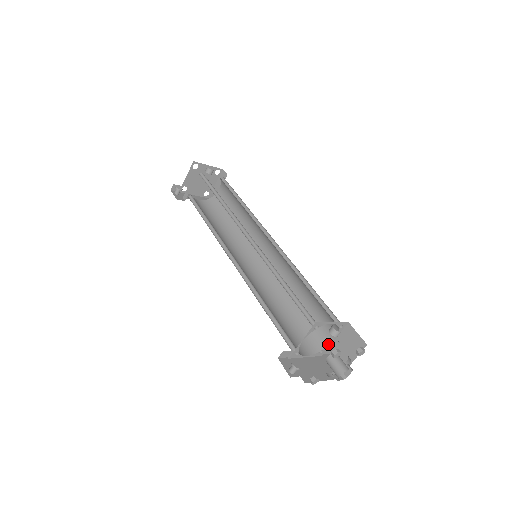
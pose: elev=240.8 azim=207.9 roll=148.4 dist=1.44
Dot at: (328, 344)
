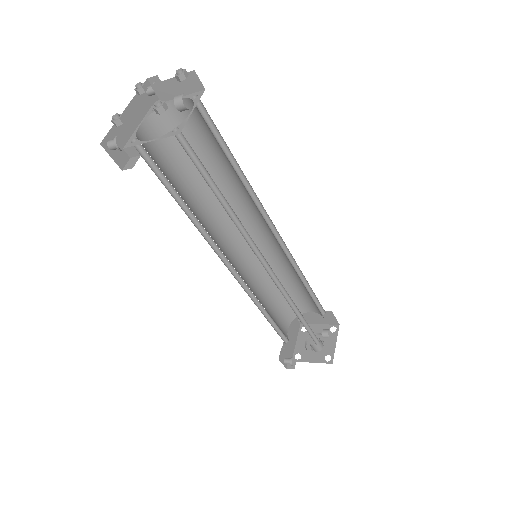
Dot at: occluded
